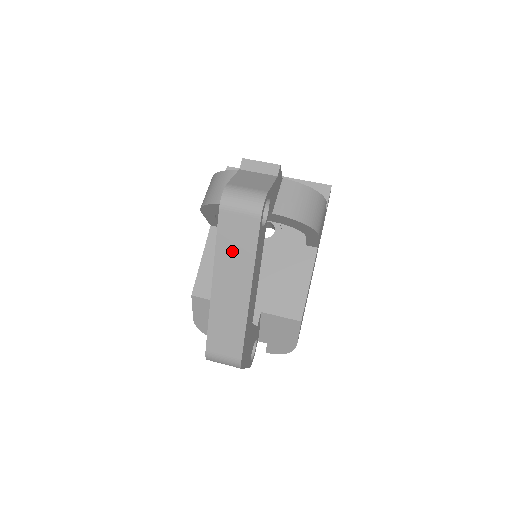
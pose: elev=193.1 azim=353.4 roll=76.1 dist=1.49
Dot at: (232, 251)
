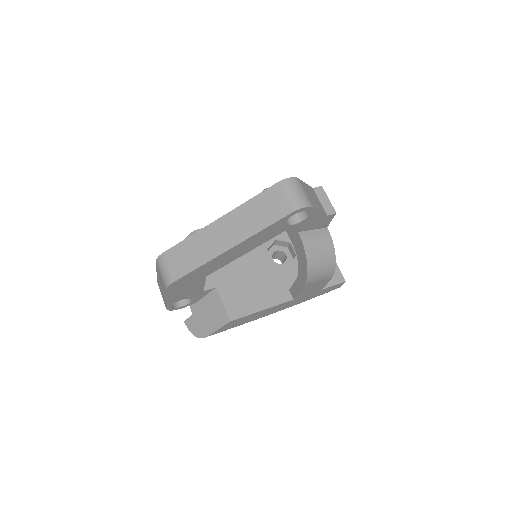
Dot at: (254, 212)
